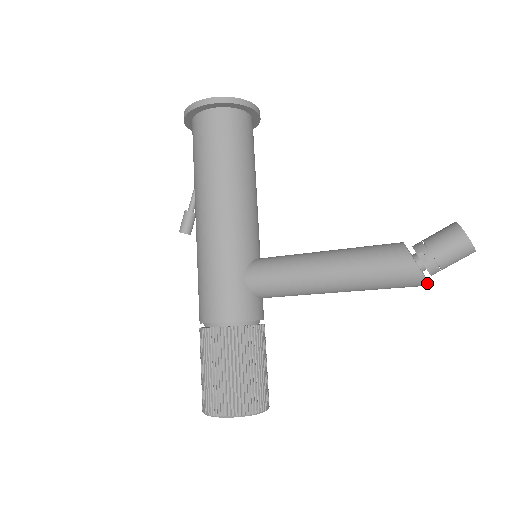
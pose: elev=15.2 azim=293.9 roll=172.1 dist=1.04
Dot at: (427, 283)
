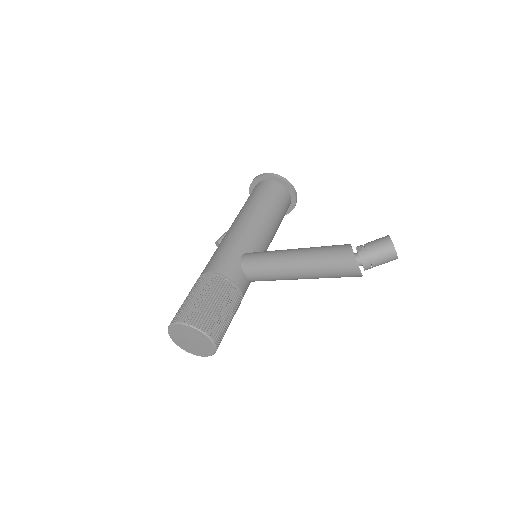
Dot at: (357, 265)
